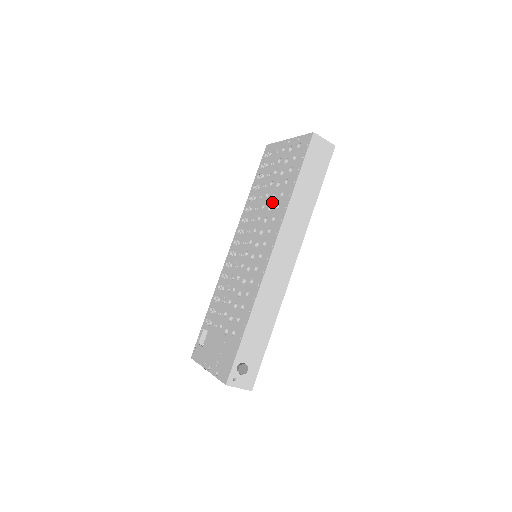
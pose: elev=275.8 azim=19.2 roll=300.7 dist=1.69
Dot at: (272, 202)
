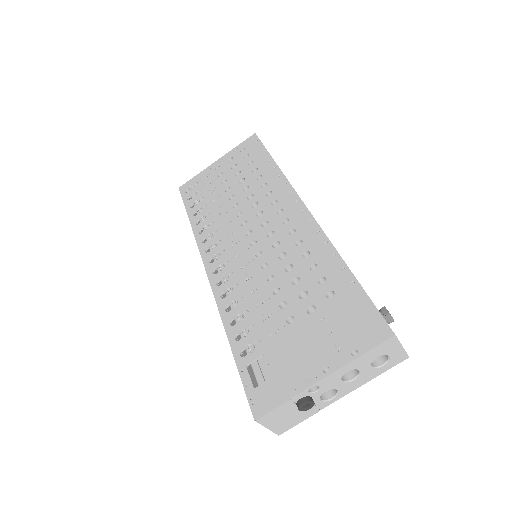
Dot at: (249, 191)
